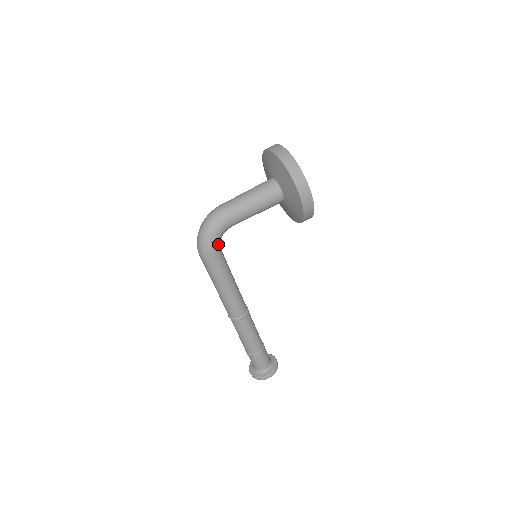
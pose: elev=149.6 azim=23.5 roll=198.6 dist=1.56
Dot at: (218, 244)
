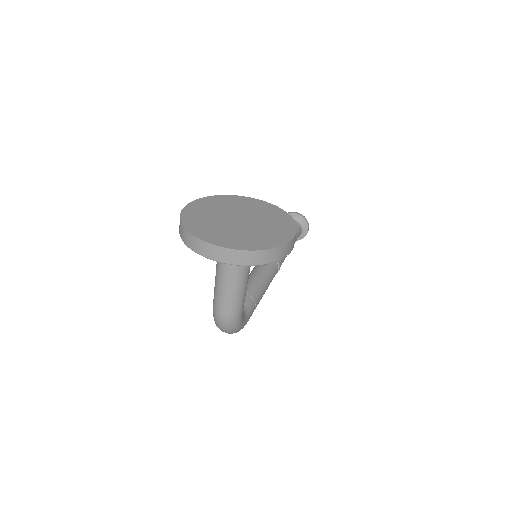
Dot at: (244, 315)
